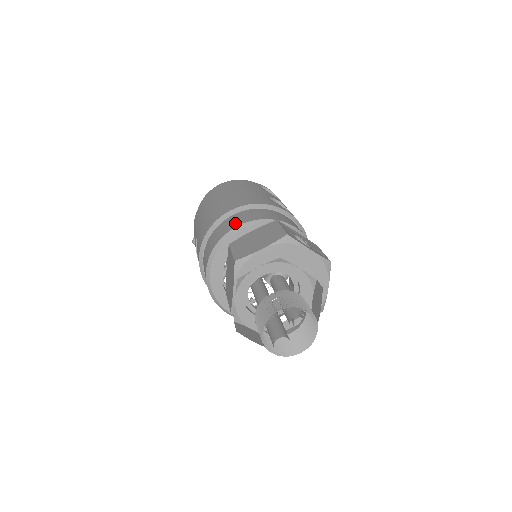
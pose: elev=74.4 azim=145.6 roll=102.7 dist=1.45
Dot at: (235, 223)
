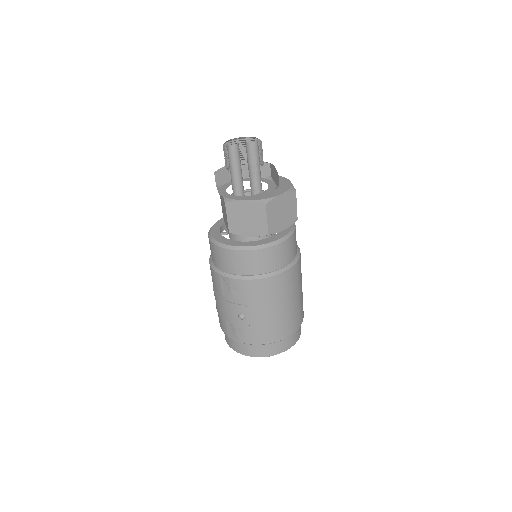
Dot at: occluded
